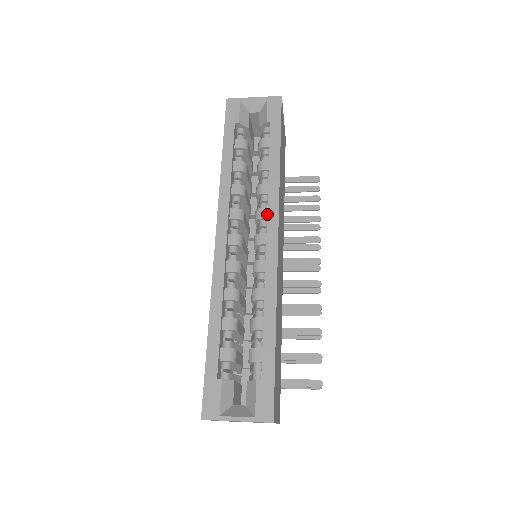
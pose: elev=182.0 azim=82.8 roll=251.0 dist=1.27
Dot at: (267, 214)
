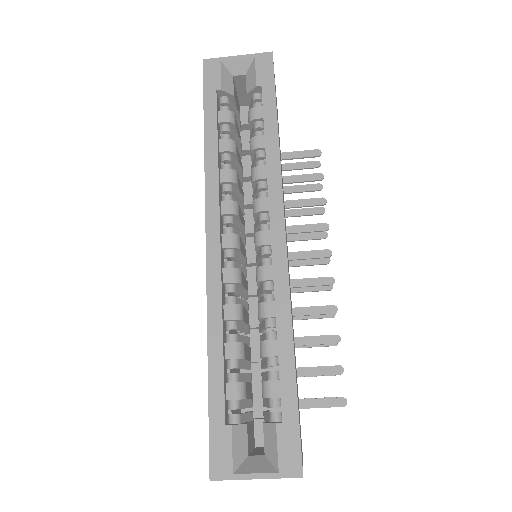
Dot at: (269, 205)
